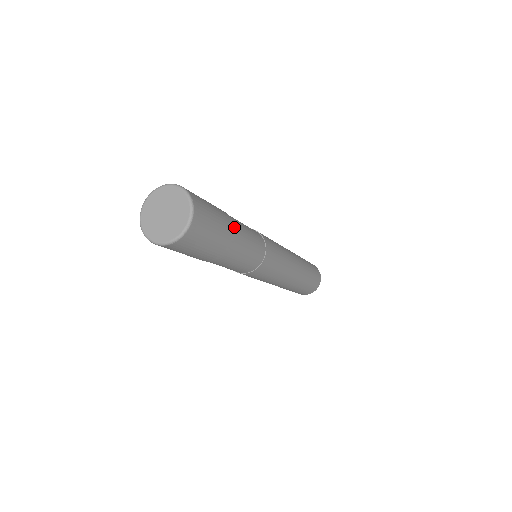
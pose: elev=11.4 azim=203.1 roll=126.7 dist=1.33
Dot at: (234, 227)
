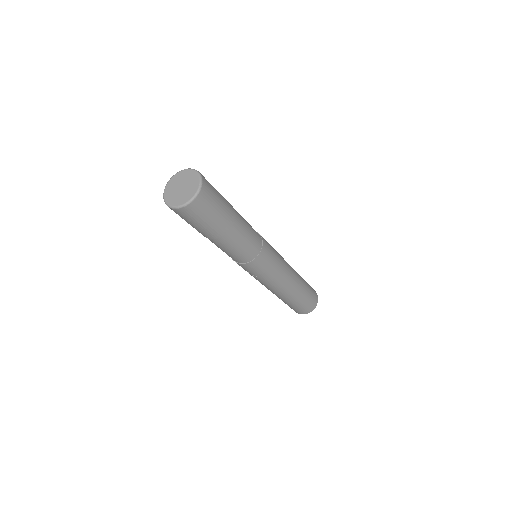
Dot at: (231, 205)
